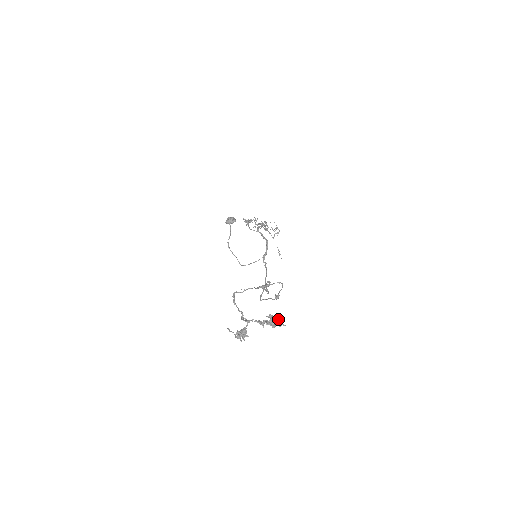
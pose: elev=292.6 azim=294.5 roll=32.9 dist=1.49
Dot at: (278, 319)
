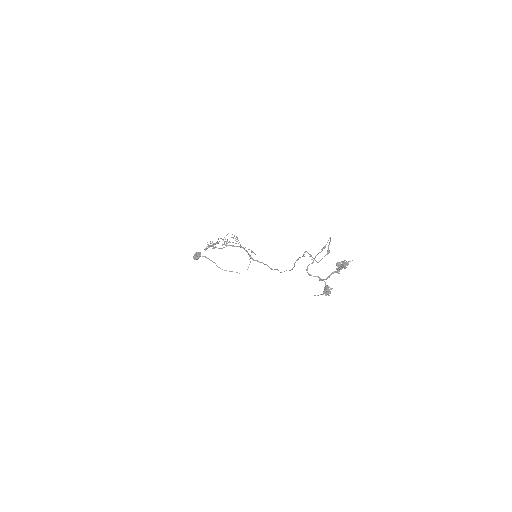
Dot at: occluded
